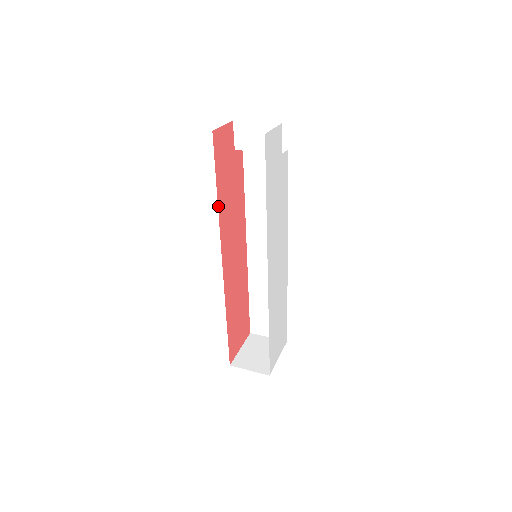
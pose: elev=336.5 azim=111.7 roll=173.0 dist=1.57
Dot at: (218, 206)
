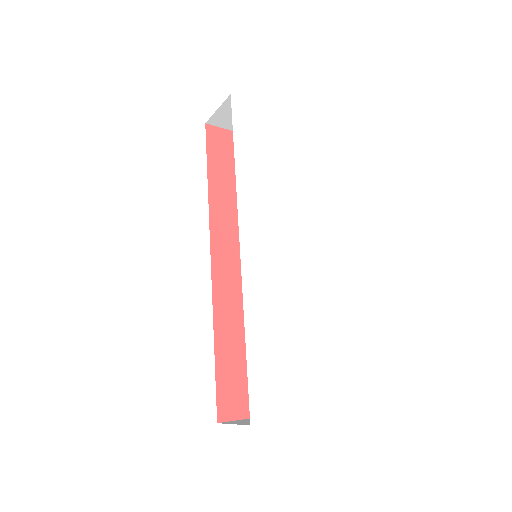
Dot at: (209, 192)
